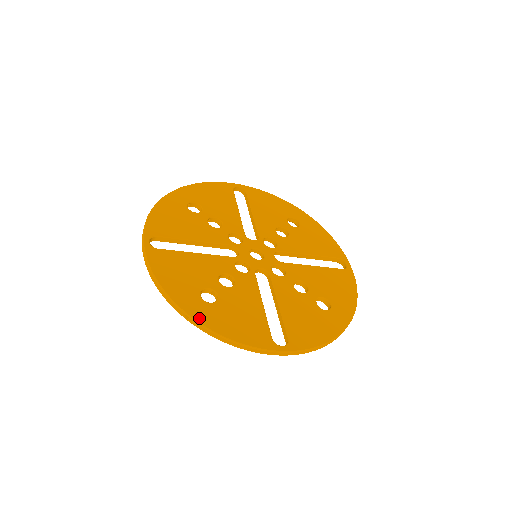
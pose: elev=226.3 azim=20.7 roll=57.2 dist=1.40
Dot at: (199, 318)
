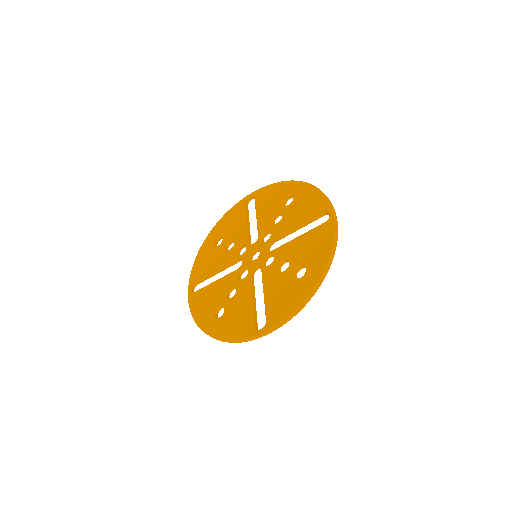
Dot at: (211, 333)
